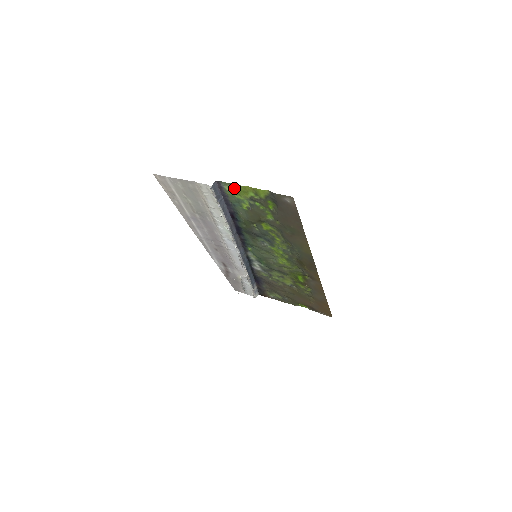
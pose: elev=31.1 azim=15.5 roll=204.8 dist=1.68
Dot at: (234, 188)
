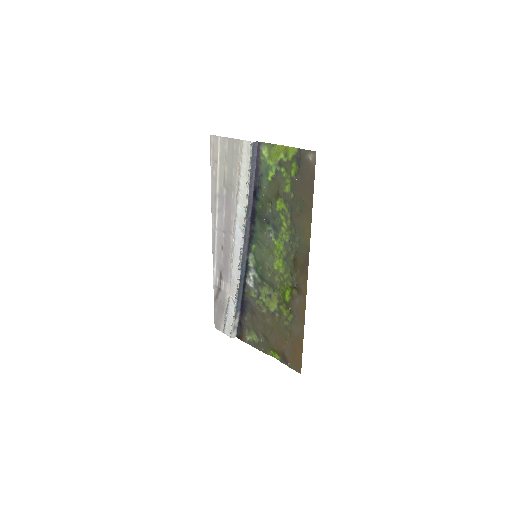
Dot at: (270, 150)
